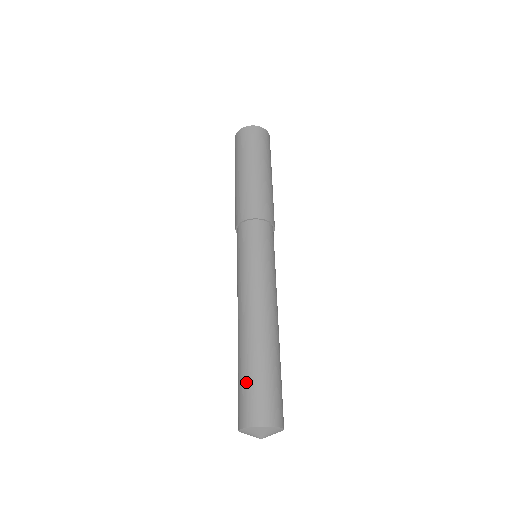
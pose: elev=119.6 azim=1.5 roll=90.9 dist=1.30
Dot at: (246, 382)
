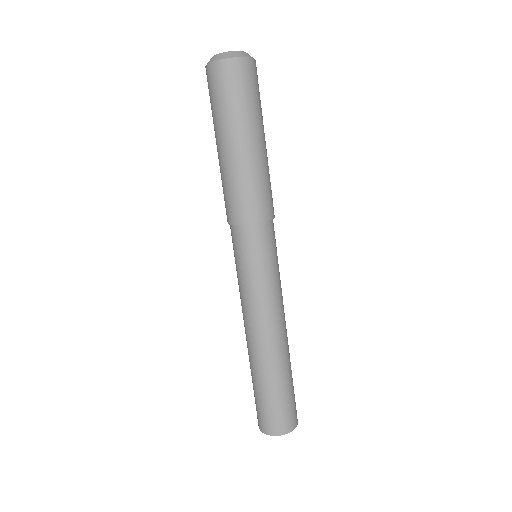
Dot at: occluded
